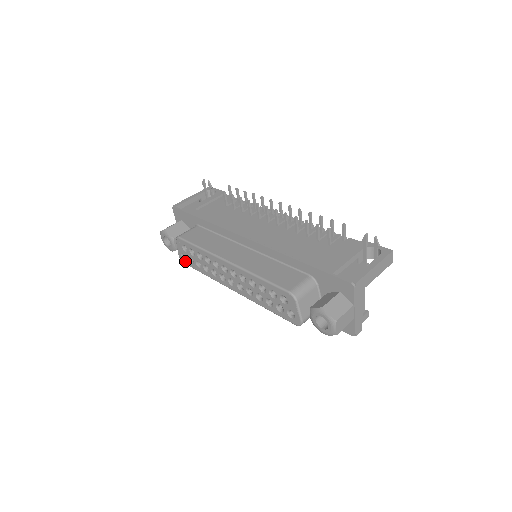
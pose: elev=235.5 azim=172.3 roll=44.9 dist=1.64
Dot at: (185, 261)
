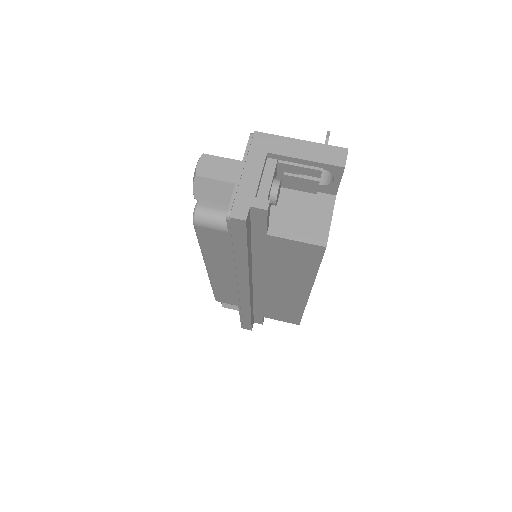
Dot at: occluded
